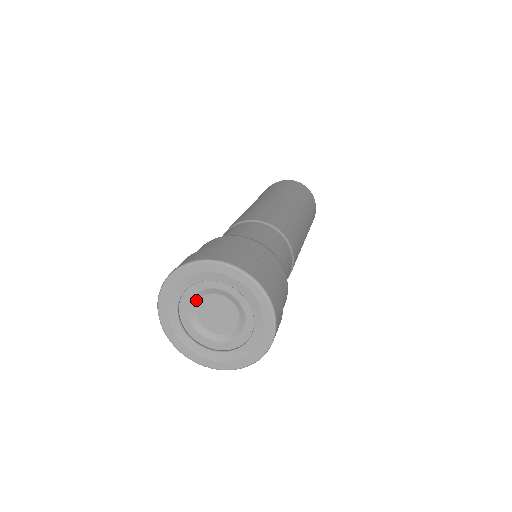
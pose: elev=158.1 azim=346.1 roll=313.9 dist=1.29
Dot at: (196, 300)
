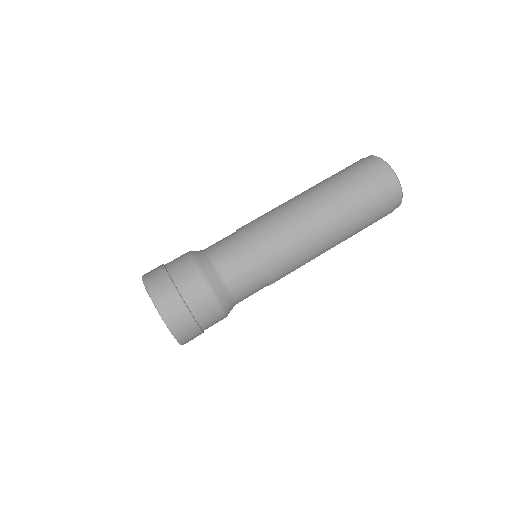
Dot at: occluded
